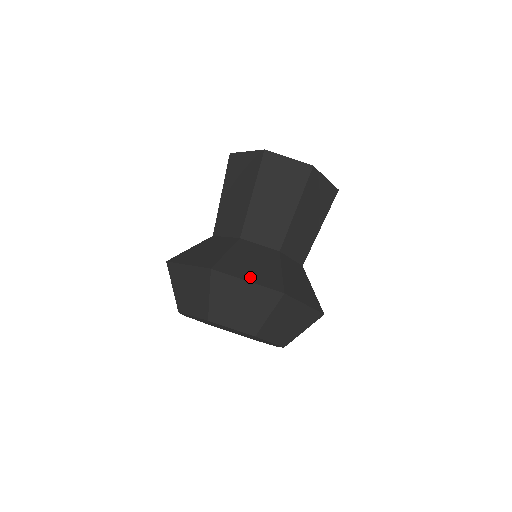
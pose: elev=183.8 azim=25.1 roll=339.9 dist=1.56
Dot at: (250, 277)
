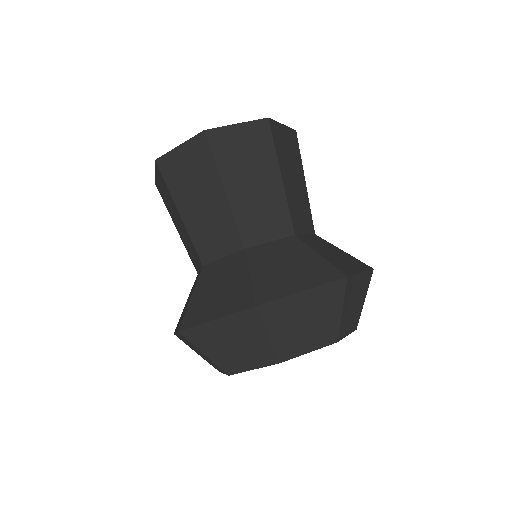
Dot at: (216, 312)
